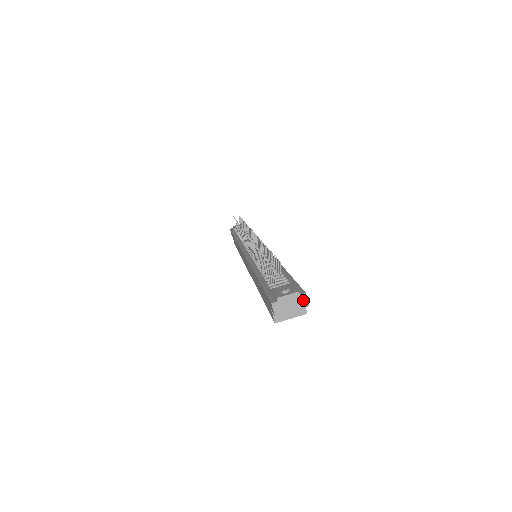
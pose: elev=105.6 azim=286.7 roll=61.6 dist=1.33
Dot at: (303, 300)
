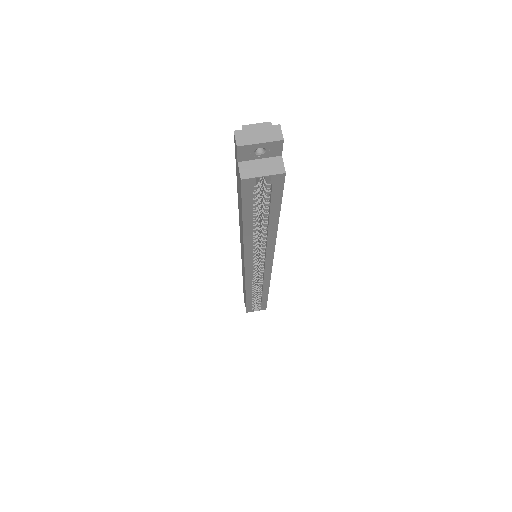
Dot at: (276, 132)
